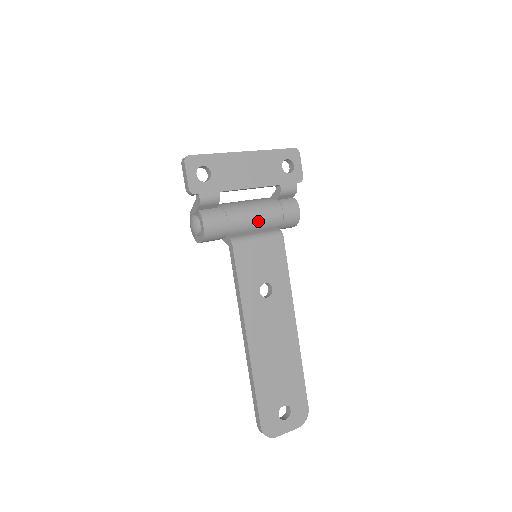
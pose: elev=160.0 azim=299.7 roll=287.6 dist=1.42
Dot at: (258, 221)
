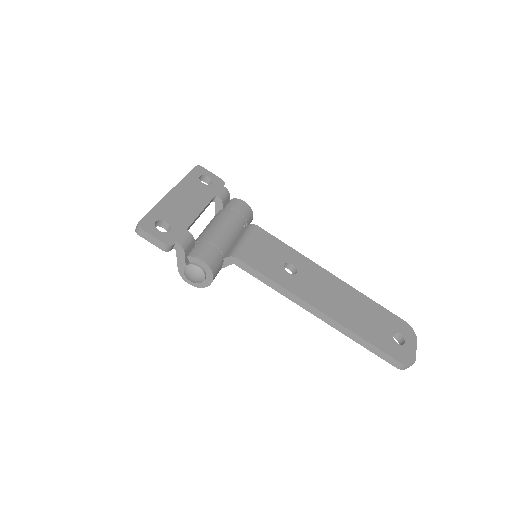
Dot at: (231, 230)
